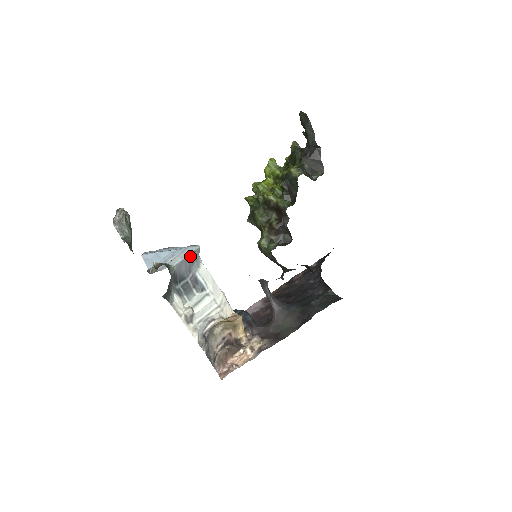
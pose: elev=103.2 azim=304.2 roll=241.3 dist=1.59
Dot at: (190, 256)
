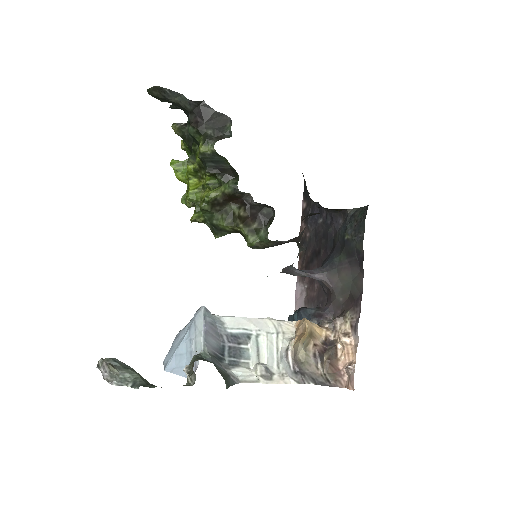
Dot at: (206, 325)
